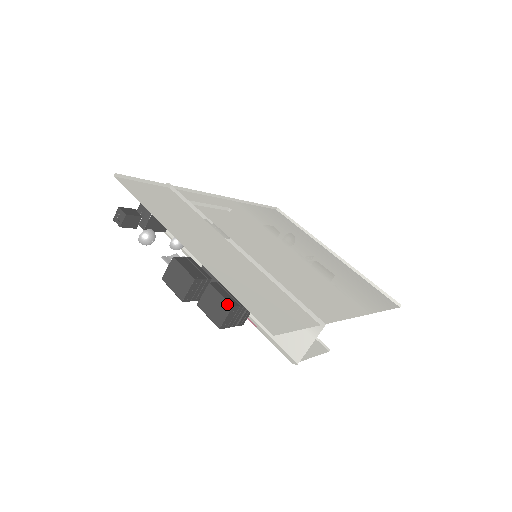
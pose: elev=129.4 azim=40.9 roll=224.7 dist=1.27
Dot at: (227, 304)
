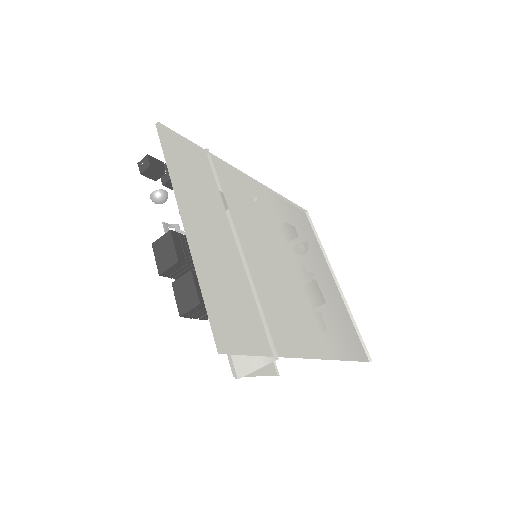
Dot at: (196, 299)
